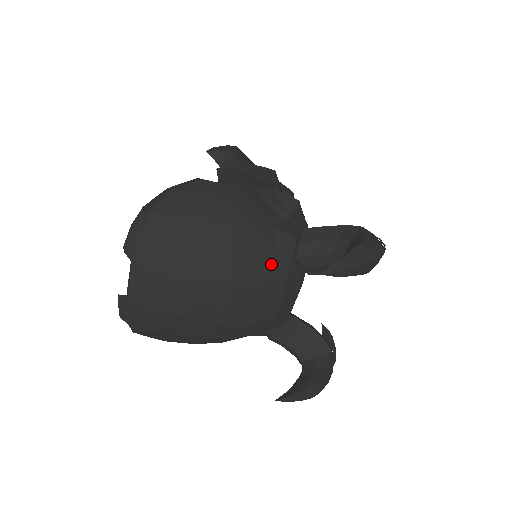
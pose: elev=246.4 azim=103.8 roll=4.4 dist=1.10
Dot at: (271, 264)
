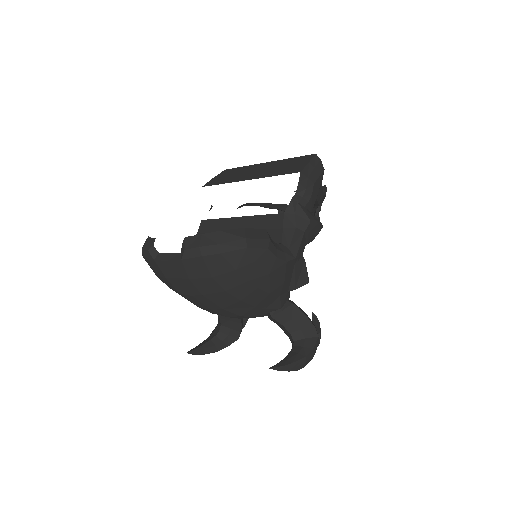
Dot at: (255, 312)
